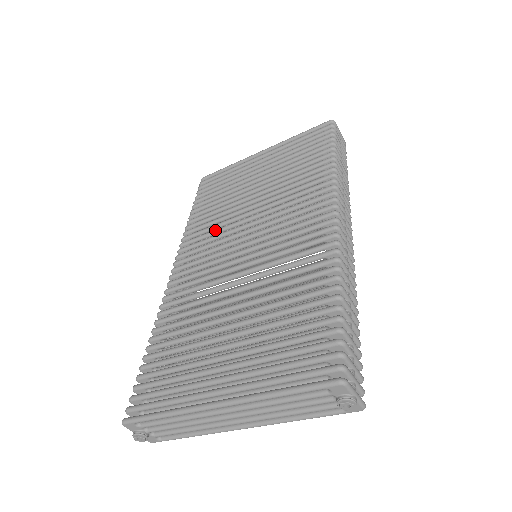
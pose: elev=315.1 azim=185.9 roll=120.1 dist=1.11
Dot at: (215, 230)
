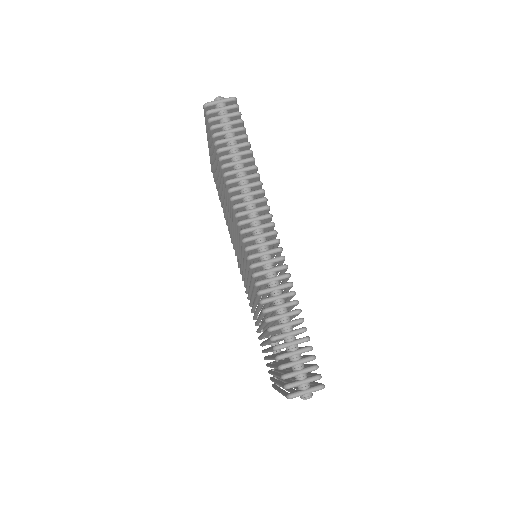
Dot at: (233, 241)
